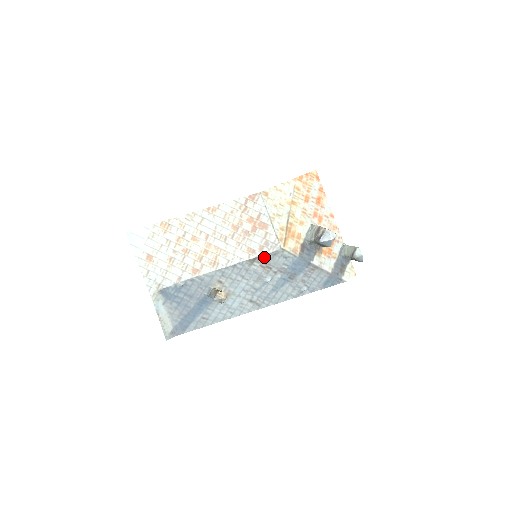
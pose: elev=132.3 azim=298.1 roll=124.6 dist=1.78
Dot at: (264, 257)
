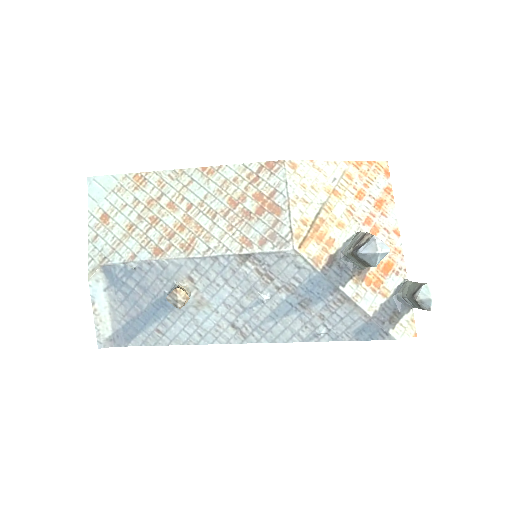
Dot at: (264, 257)
